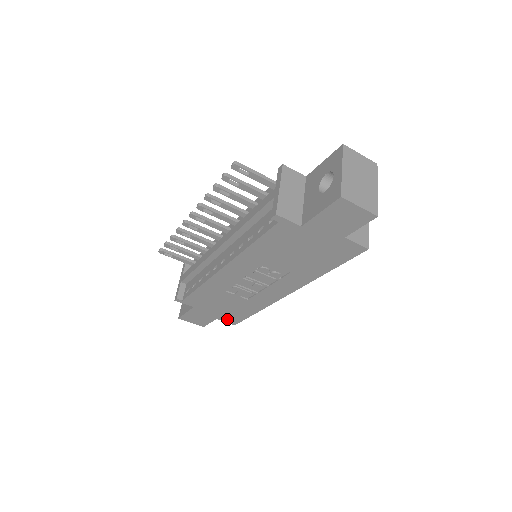
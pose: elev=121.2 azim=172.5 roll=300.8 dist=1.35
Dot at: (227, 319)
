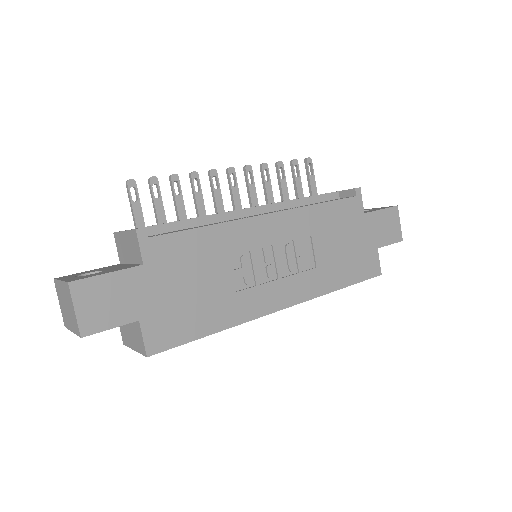
Dot at: (155, 330)
